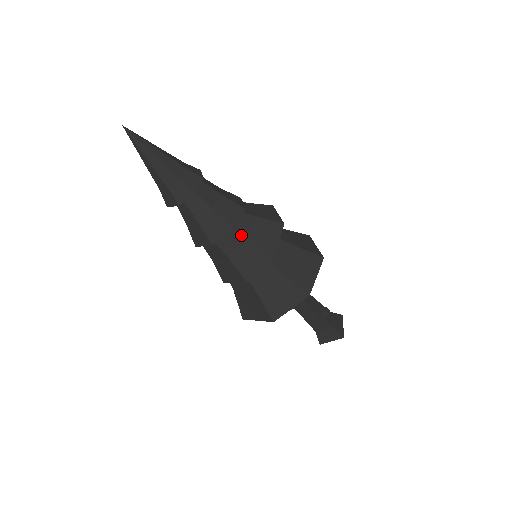
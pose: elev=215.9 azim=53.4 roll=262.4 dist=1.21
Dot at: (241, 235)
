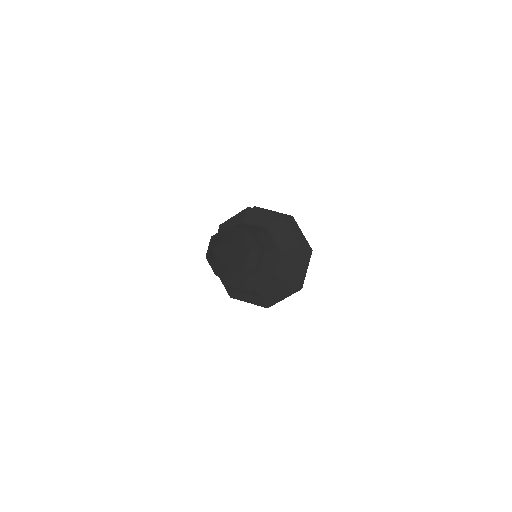
Dot at: occluded
